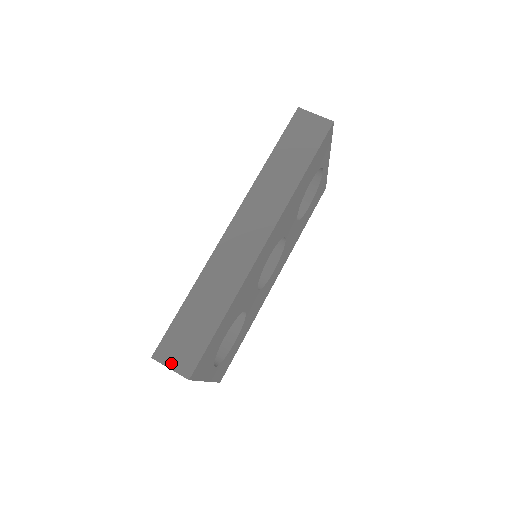
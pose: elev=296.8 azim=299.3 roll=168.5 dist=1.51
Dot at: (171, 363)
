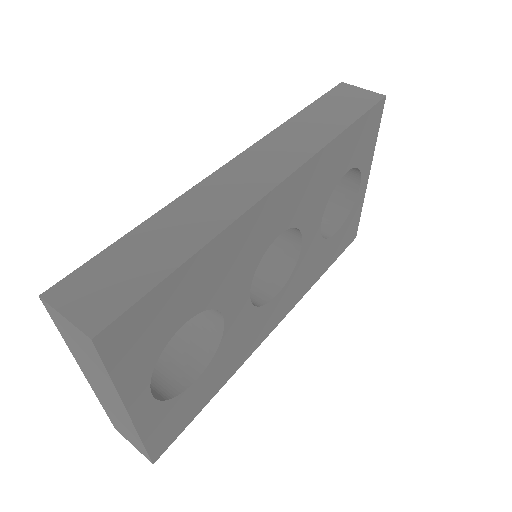
Dot at: (70, 308)
